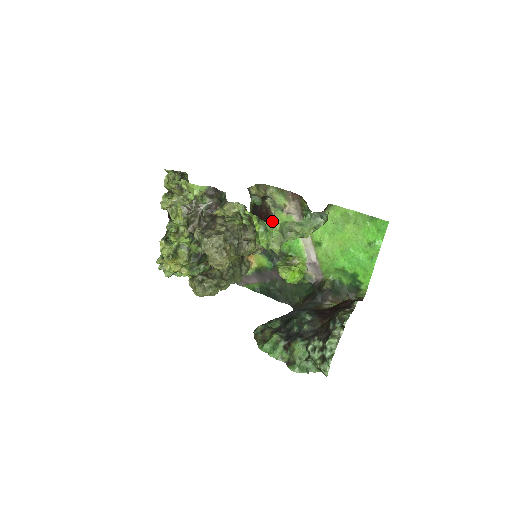
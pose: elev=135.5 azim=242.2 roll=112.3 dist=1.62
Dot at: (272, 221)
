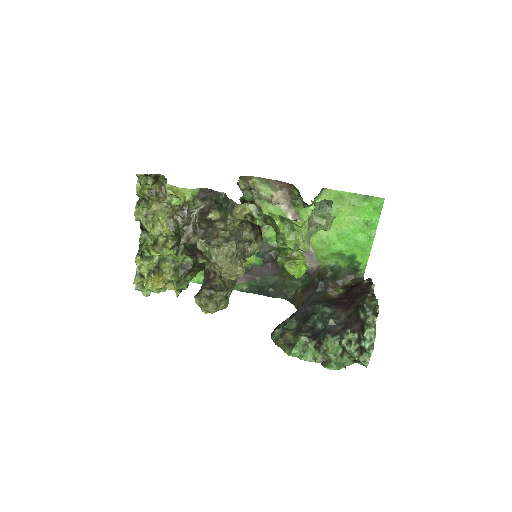
Dot at: occluded
